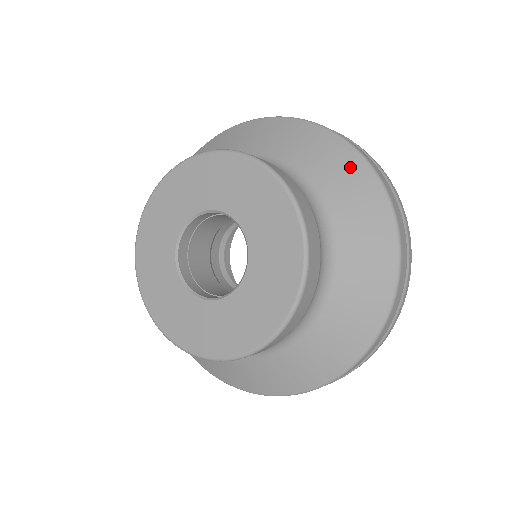
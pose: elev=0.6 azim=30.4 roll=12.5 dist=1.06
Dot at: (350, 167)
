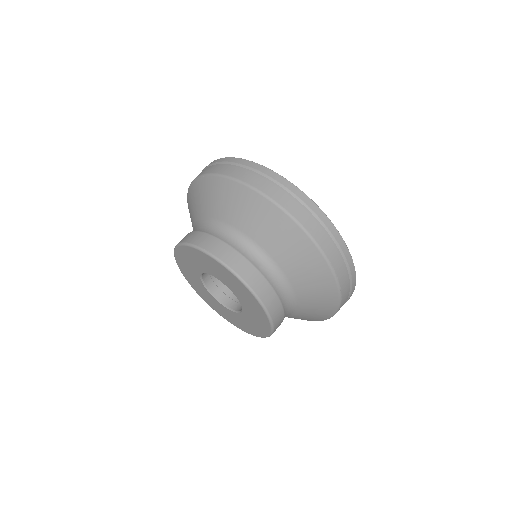
Dot at: (311, 260)
